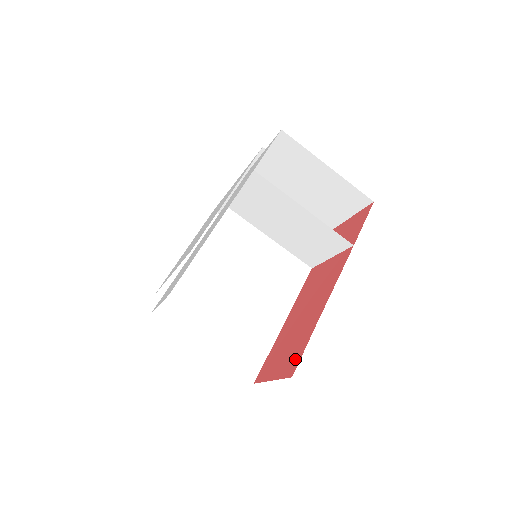
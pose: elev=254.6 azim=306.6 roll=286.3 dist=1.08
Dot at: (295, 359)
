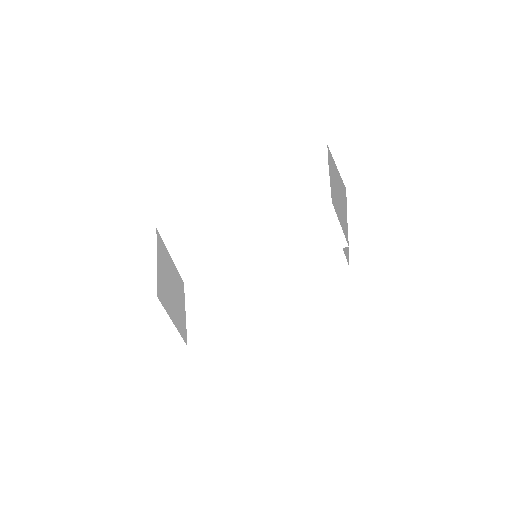
Dot at: occluded
